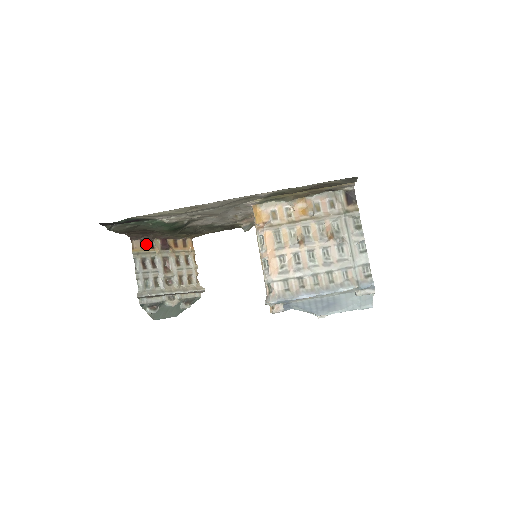
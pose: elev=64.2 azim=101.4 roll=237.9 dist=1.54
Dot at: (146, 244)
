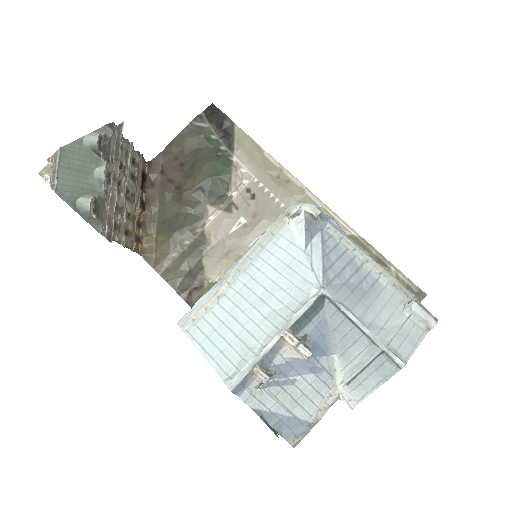
Dot at: (143, 180)
